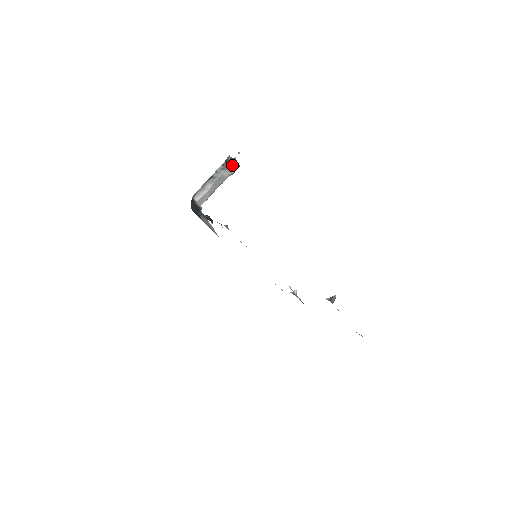
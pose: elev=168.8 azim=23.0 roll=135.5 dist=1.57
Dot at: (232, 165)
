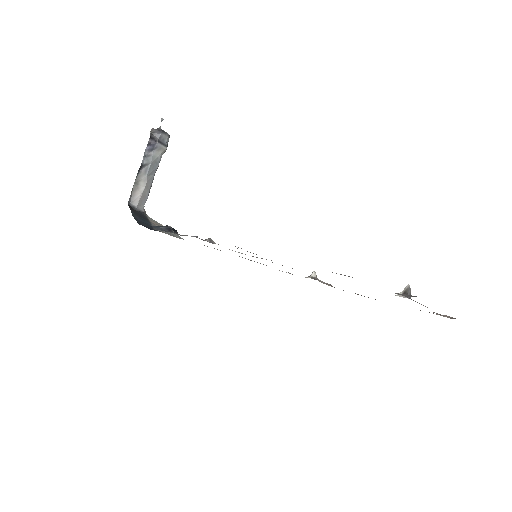
Dot at: (160, 139)
